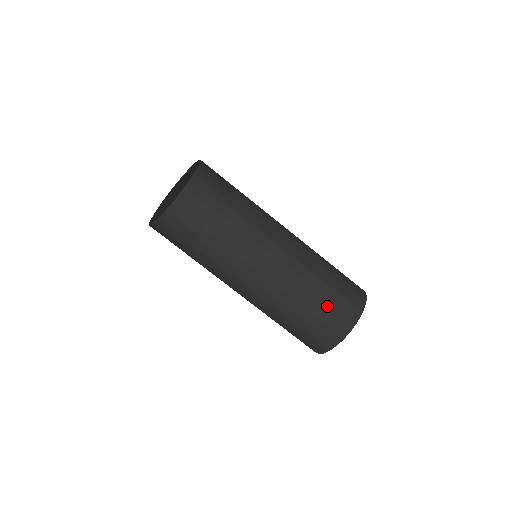
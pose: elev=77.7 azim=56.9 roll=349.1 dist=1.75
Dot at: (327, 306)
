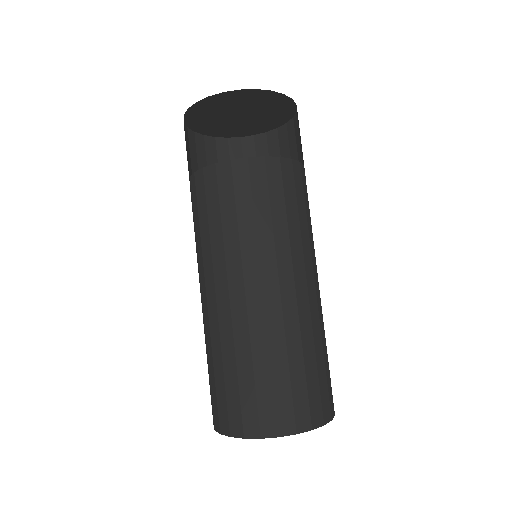
Dot at: (261, 380)
